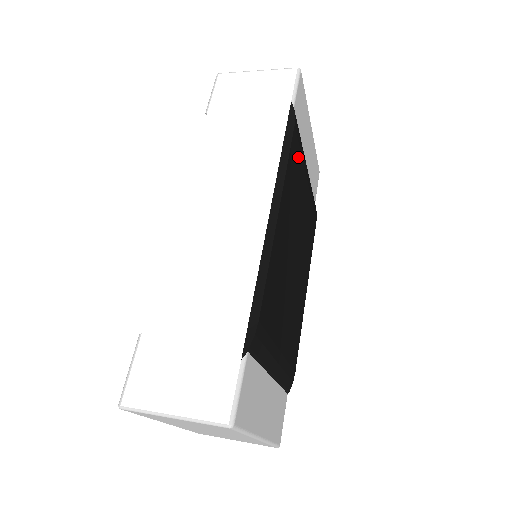
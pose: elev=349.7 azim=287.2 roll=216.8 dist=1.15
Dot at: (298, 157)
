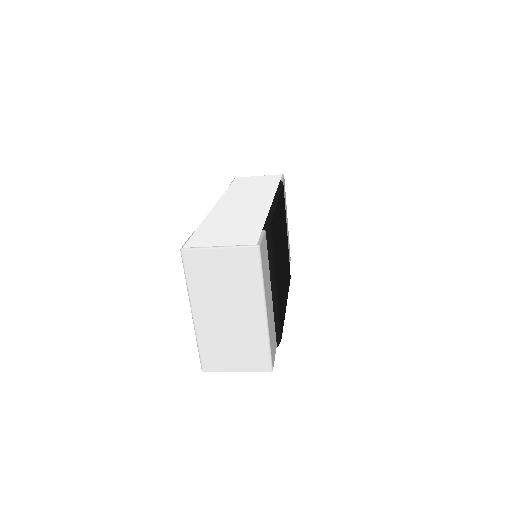
Dot at: (284, 205)
